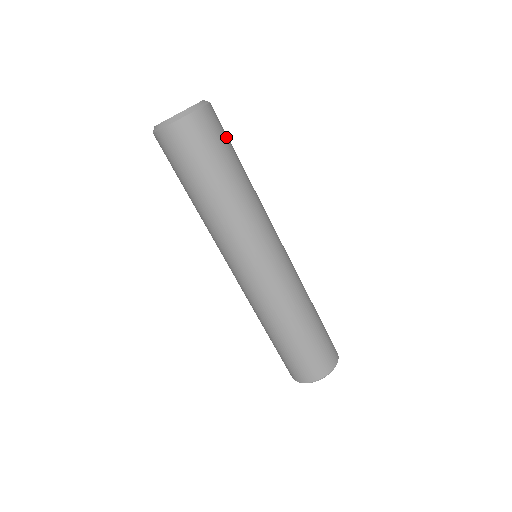
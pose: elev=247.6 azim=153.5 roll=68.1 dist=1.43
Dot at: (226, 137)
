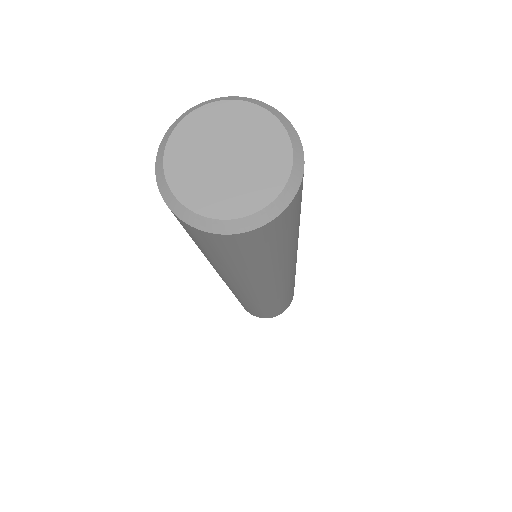
Dot at: occluded
